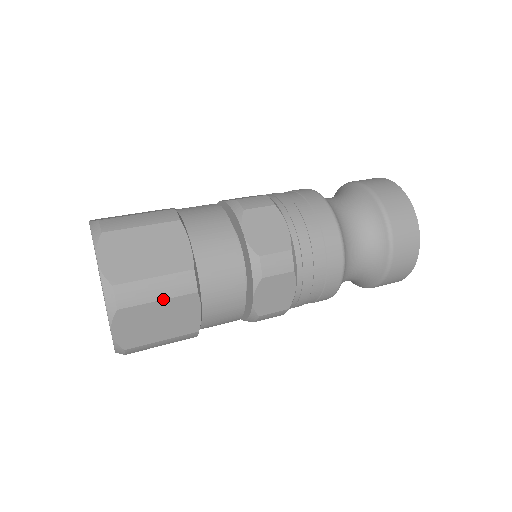
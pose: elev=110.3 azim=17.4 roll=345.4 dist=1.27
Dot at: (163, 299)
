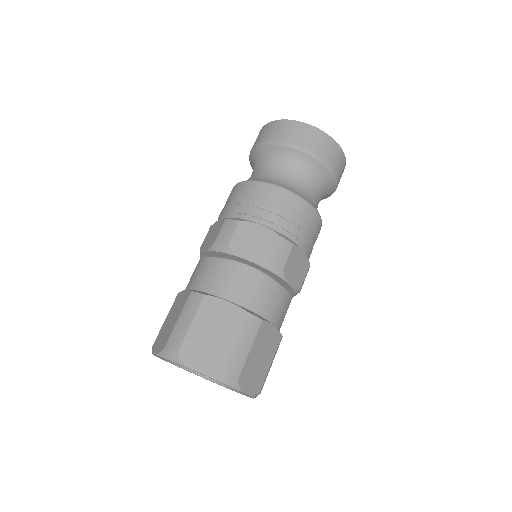
Dot at: (251, 346)
